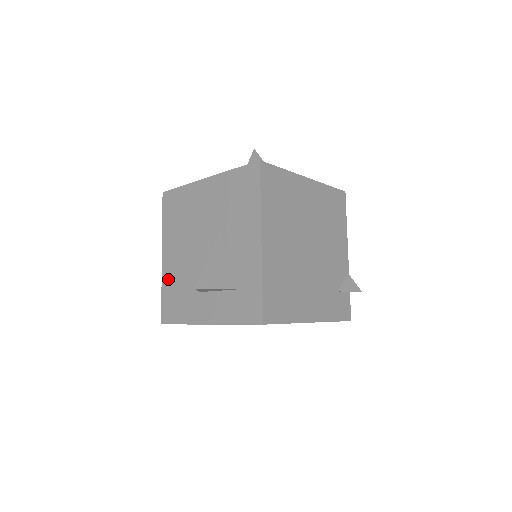
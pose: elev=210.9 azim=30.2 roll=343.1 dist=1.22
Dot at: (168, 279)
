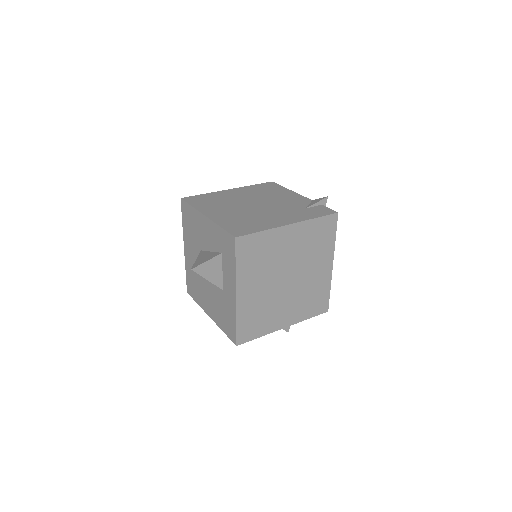
Dot at: (218, 319)
